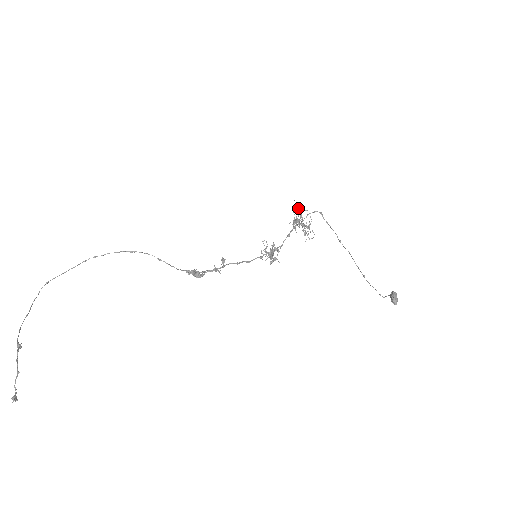
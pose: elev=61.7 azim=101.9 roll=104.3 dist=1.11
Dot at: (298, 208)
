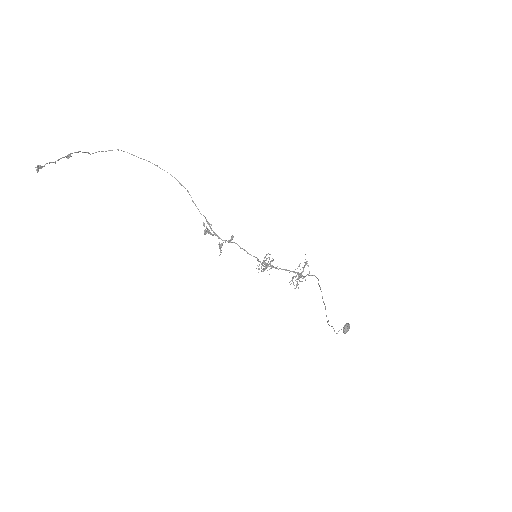
Dot at: occluded
